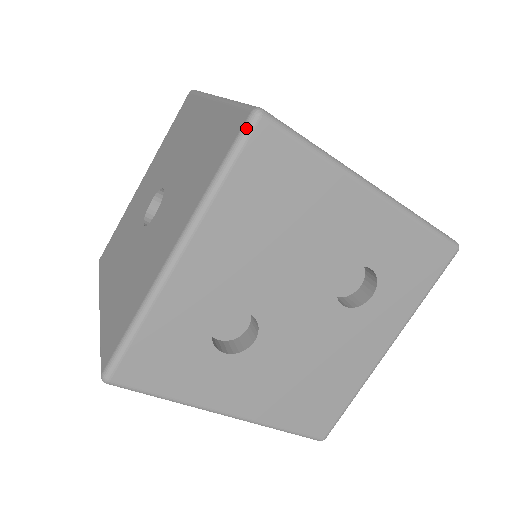
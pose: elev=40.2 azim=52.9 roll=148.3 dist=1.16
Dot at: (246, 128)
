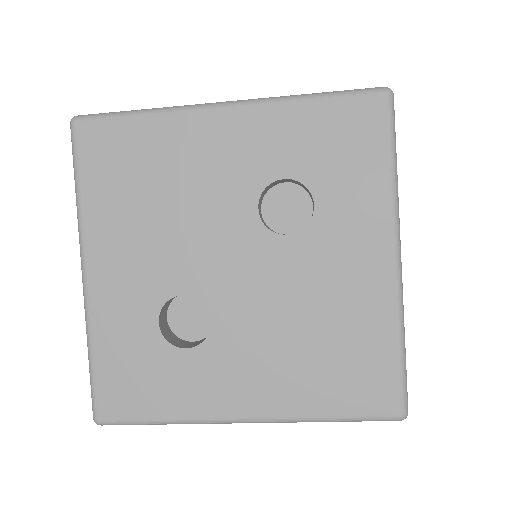
Dot at: (71, 138)
